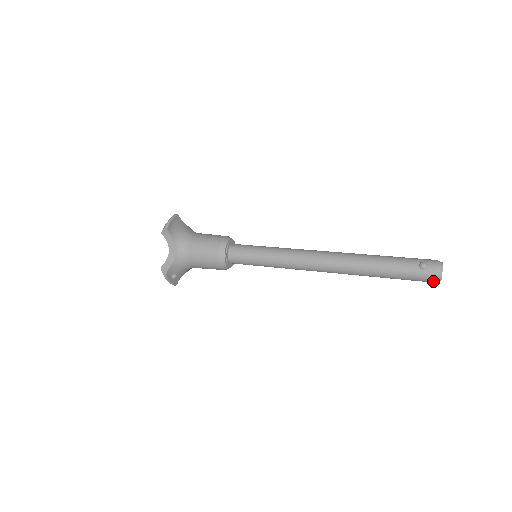
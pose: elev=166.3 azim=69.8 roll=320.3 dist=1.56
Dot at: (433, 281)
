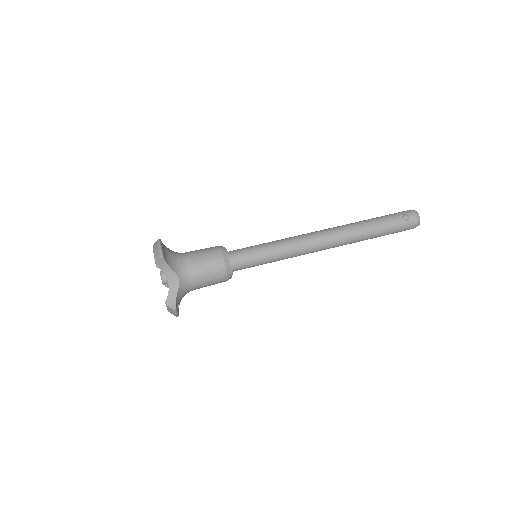
Dot at: occluded
